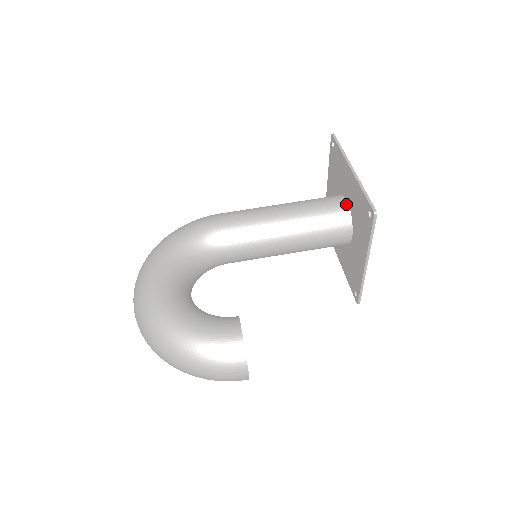
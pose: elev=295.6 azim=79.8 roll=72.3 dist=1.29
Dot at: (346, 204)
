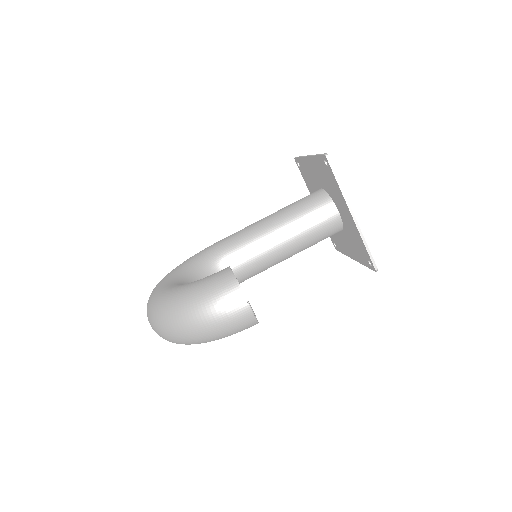
Dot at: (321, 190)
